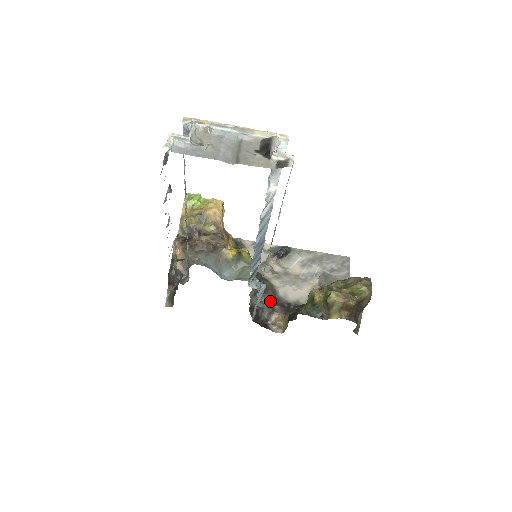
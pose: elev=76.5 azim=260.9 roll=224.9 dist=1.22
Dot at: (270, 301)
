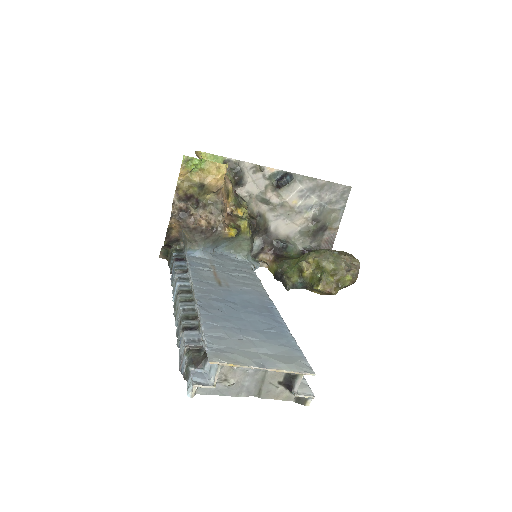
Dot at: (261, 239)
